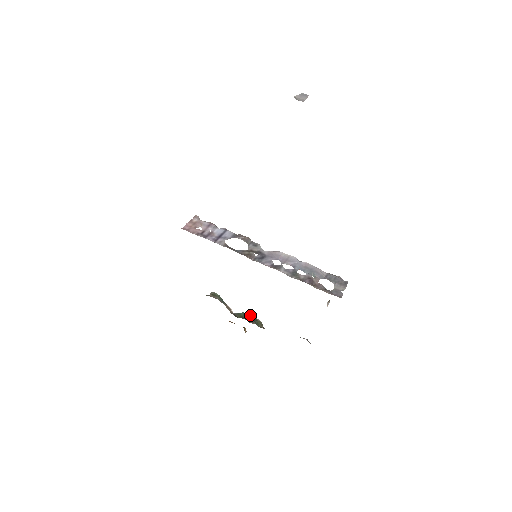
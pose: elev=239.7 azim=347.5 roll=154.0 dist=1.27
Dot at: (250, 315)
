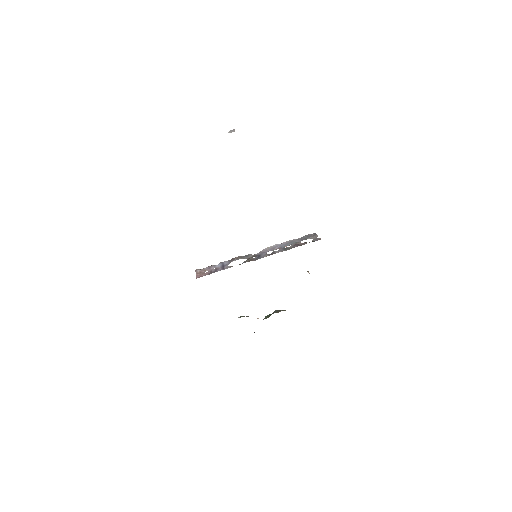
Dot at: occluded
